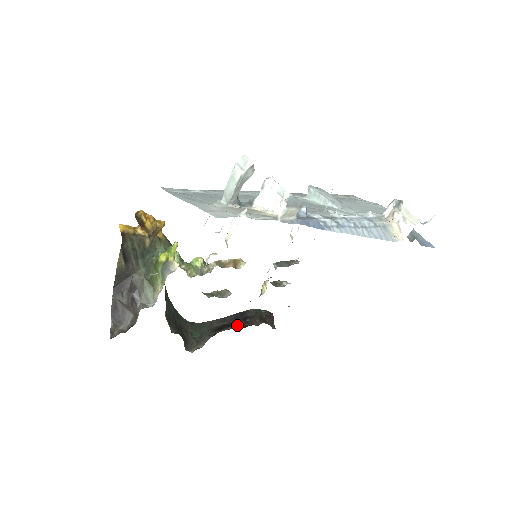
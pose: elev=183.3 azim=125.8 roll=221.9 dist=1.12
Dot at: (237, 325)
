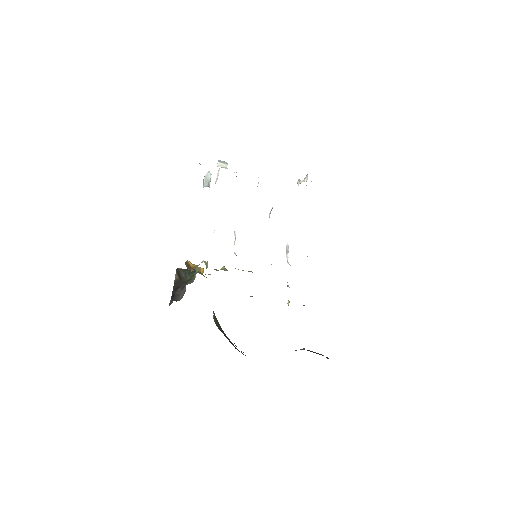
Dot at: occluded
